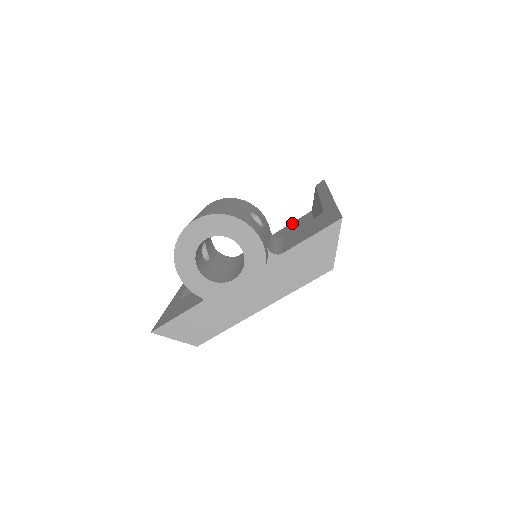
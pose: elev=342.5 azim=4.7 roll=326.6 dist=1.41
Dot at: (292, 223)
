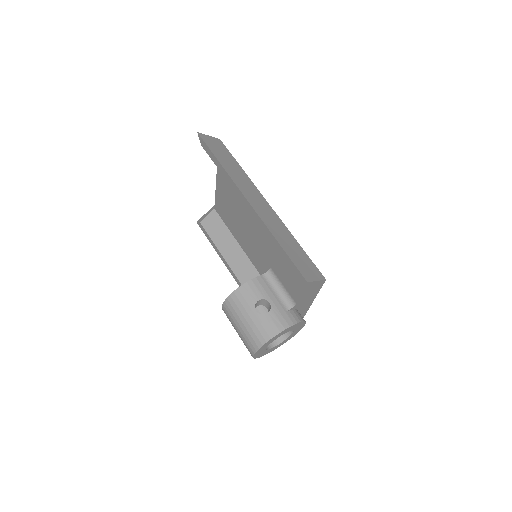
Dot at: occluded
